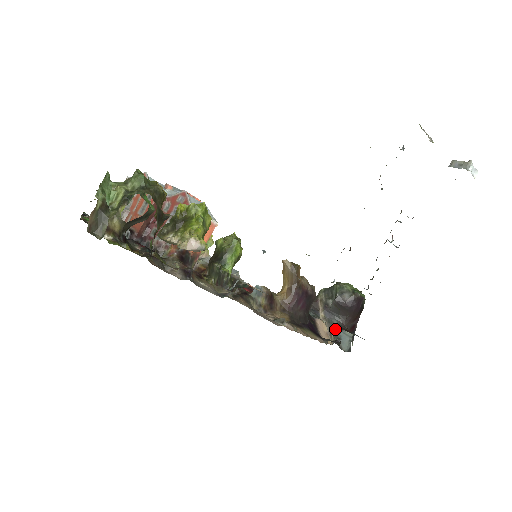
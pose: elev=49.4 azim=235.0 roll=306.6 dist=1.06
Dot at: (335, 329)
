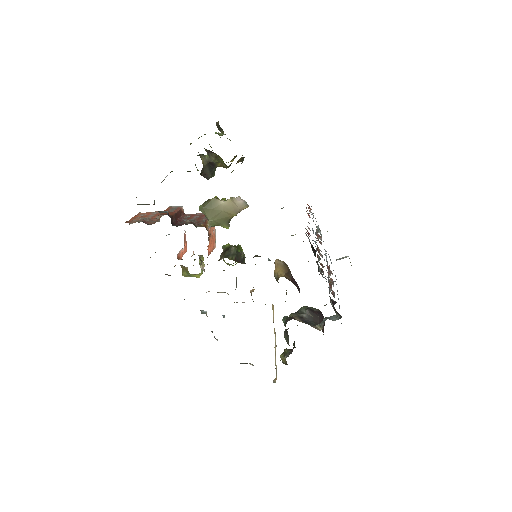
Dot at: (317, 325)
